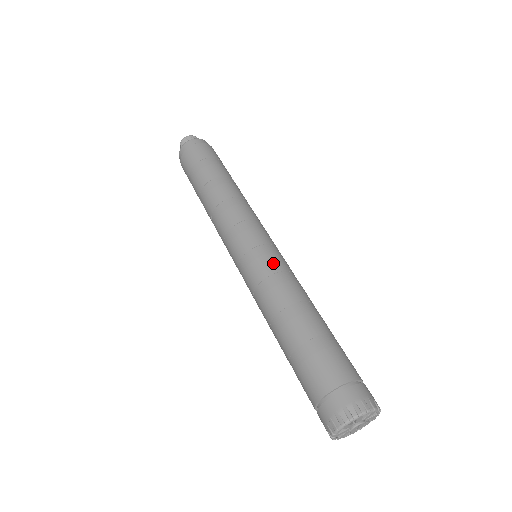
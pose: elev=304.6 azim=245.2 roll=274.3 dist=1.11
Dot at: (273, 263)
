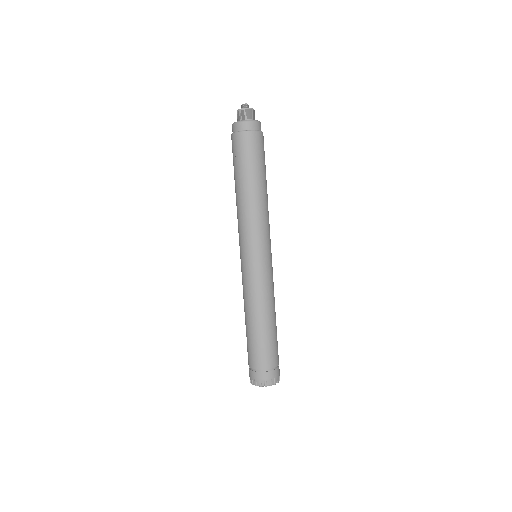
Dot at: (261, 280)
